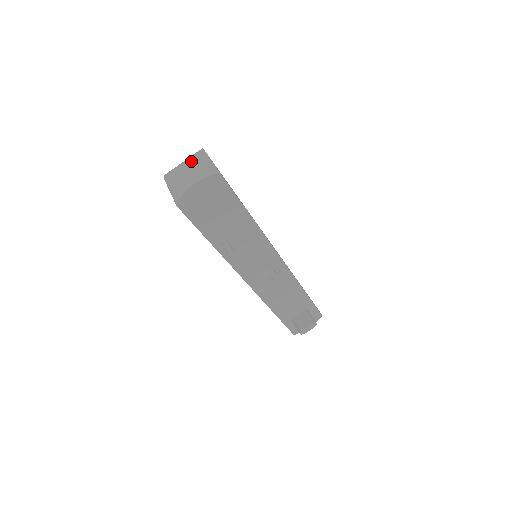
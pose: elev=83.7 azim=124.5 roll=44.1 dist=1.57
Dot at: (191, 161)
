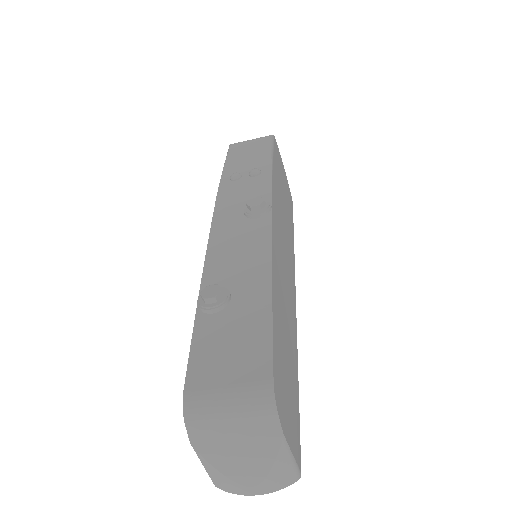
Dot at: (252, 442)
